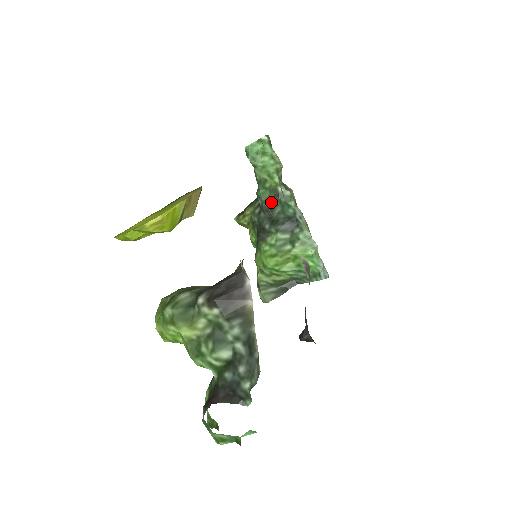
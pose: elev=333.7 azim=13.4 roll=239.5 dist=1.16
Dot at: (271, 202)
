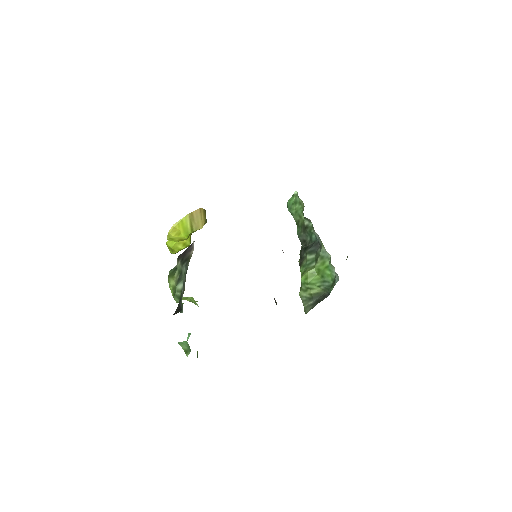
Dot at: (303, 235)
